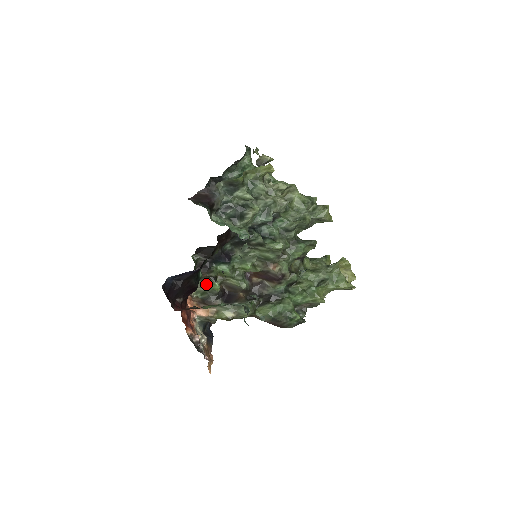
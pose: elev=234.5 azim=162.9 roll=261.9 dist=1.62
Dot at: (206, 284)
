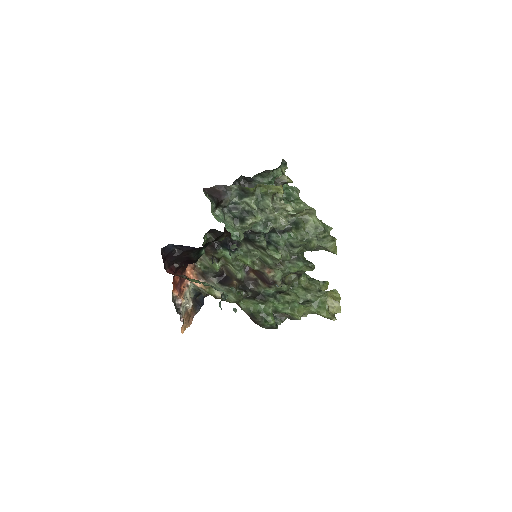
Dot at: (210, 261)
